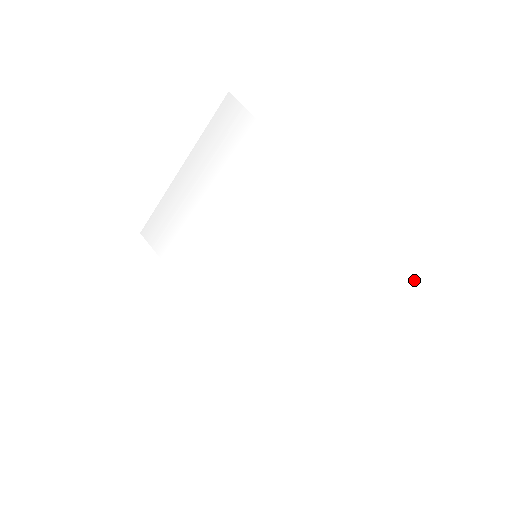
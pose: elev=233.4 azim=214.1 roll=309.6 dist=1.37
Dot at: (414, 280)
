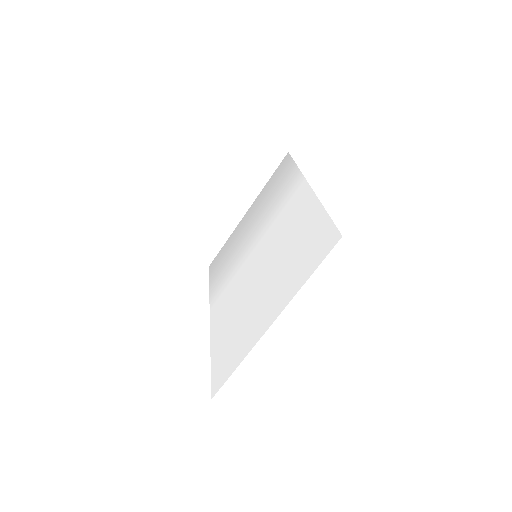
Dot at: (338, 231)
